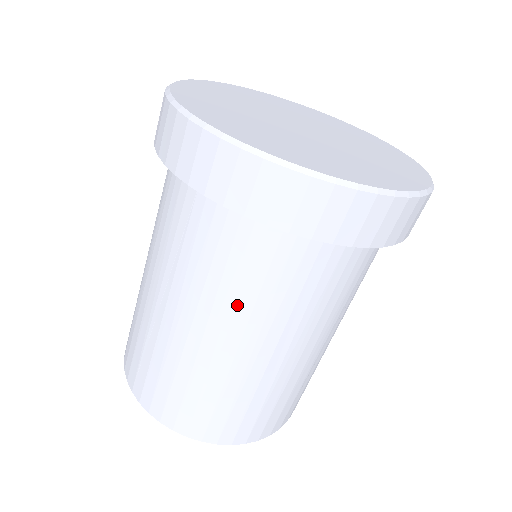
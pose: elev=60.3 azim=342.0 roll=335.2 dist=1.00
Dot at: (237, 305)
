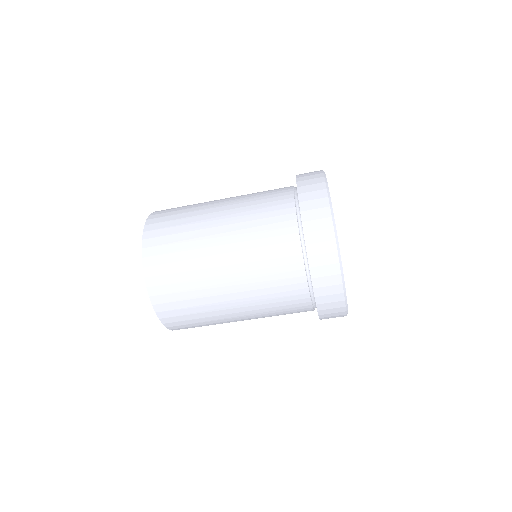
Dot at: (262, 304)
